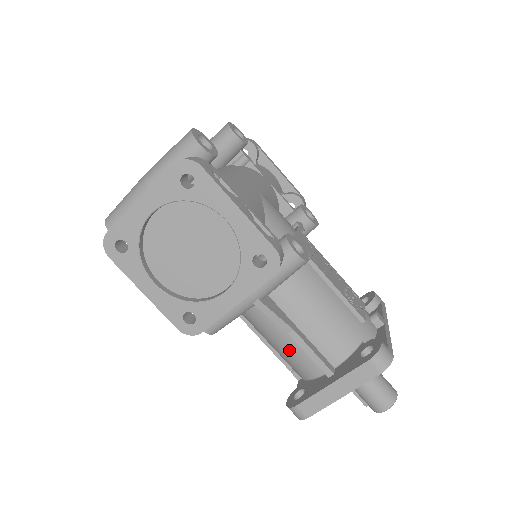
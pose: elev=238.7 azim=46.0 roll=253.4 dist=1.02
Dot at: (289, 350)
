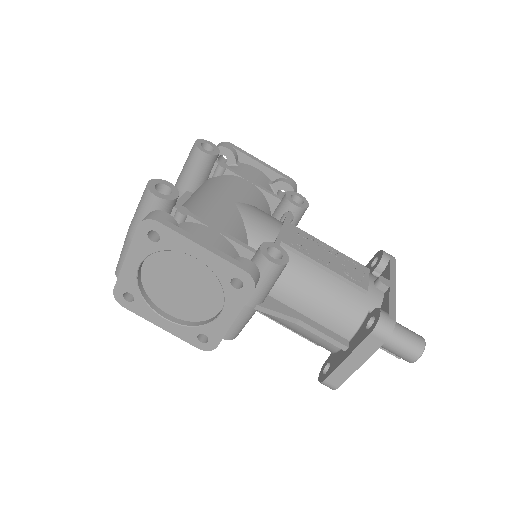
Dot at: (306, 334)
